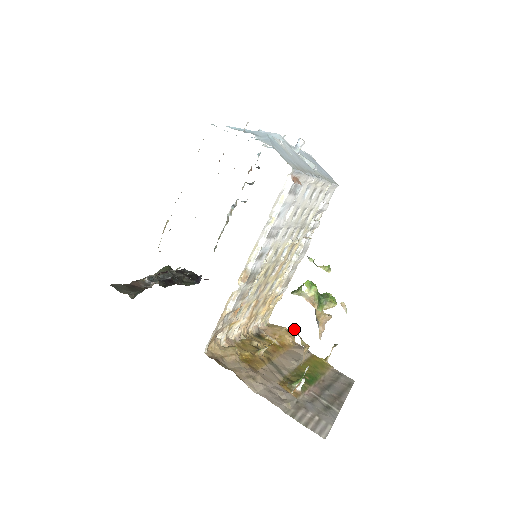
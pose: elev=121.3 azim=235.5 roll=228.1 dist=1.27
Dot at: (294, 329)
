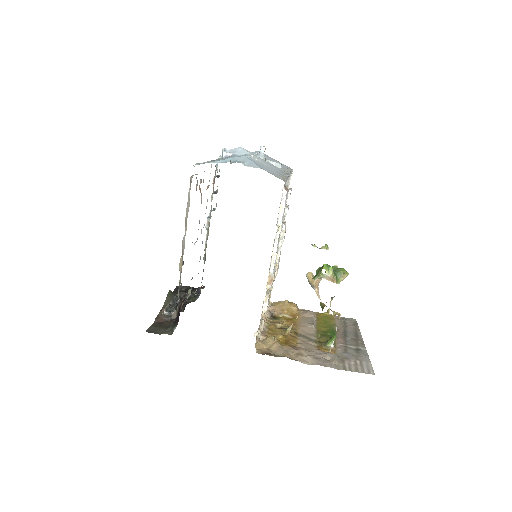
Dot at: (322, 305)
